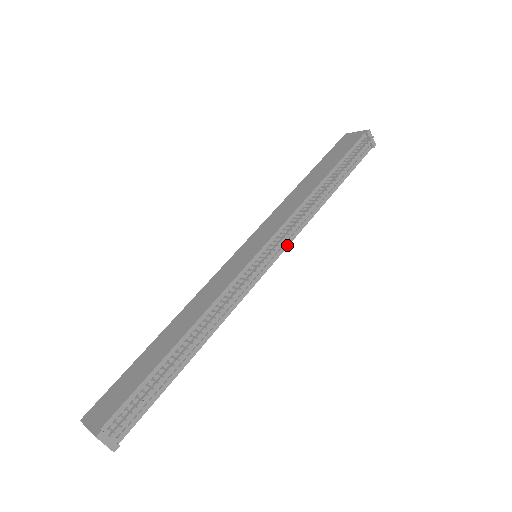
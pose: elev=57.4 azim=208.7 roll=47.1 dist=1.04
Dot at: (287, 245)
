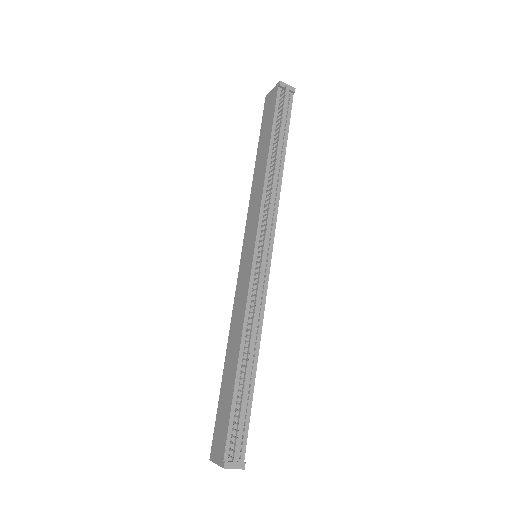
Dot at: (274, 230)
